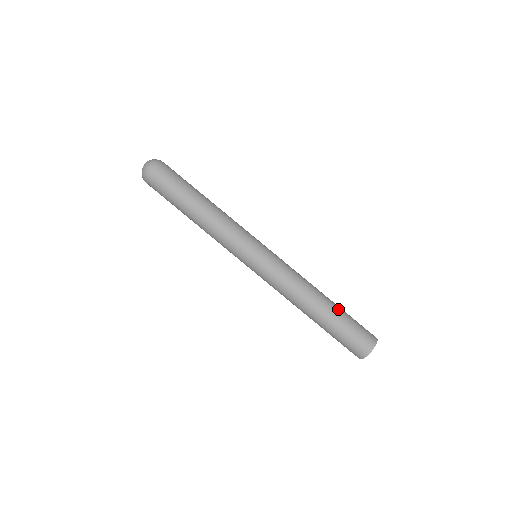
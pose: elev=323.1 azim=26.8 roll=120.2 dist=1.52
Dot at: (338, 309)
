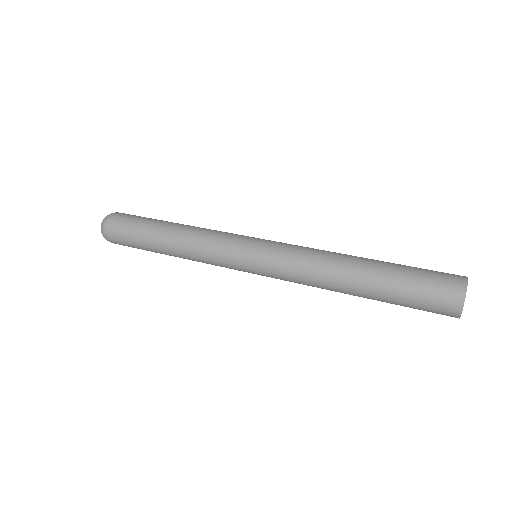
Dot at: (386, 265)
